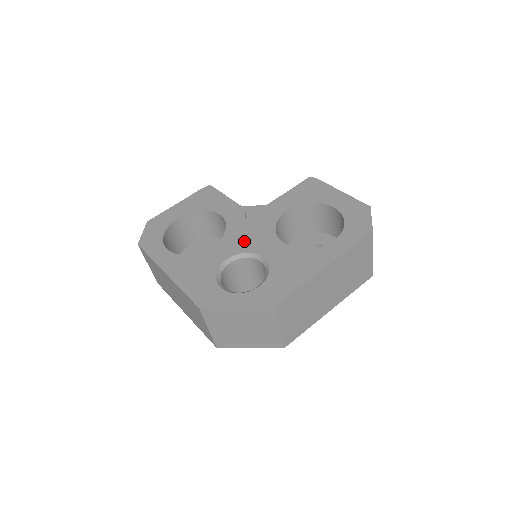
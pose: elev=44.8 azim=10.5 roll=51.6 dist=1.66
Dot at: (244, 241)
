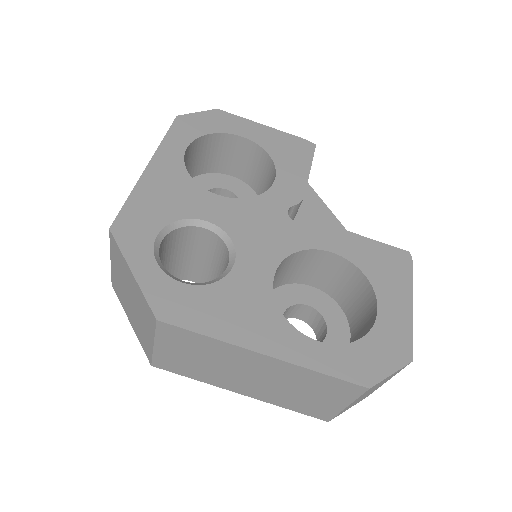
Dot at: (249, 226)
